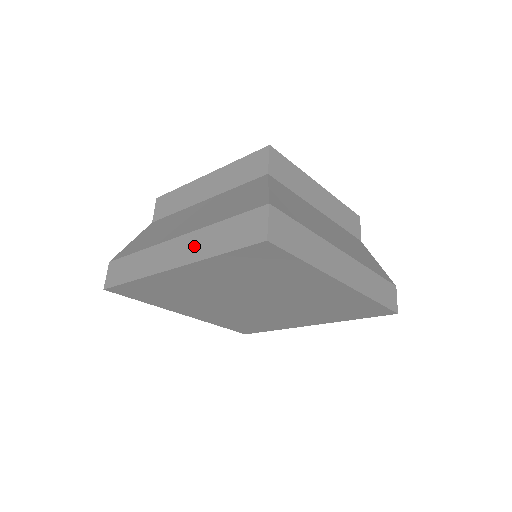
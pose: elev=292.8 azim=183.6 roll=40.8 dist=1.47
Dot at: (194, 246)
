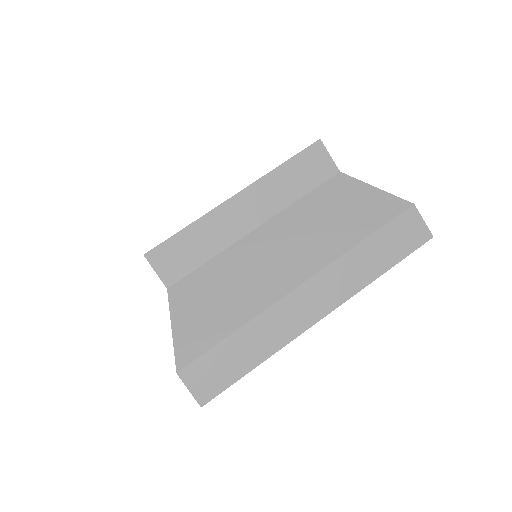
Dot at: occluded
